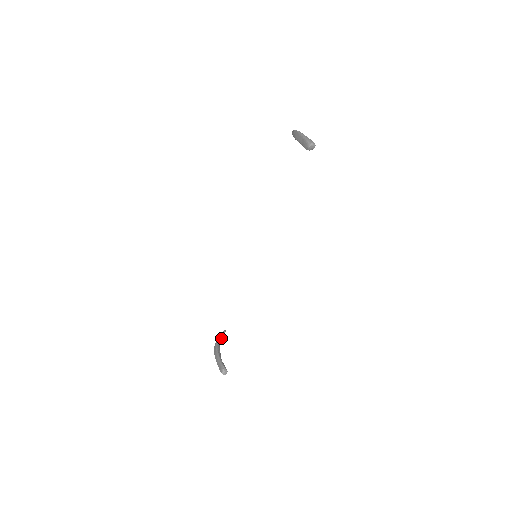
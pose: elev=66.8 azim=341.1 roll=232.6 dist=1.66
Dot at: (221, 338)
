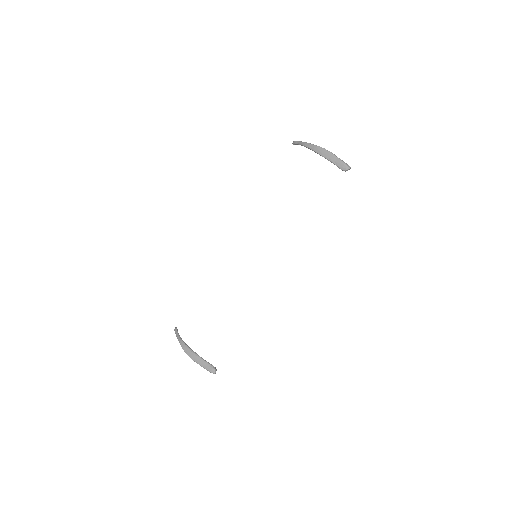
Dot at: (179, 336)
